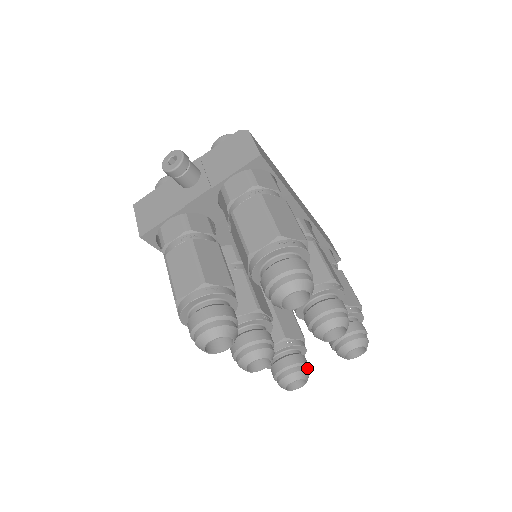
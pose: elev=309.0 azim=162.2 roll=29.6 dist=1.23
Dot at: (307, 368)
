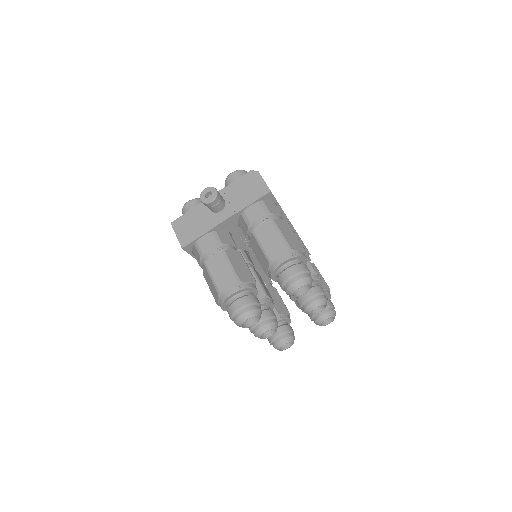
Dot at: (293, 334)
